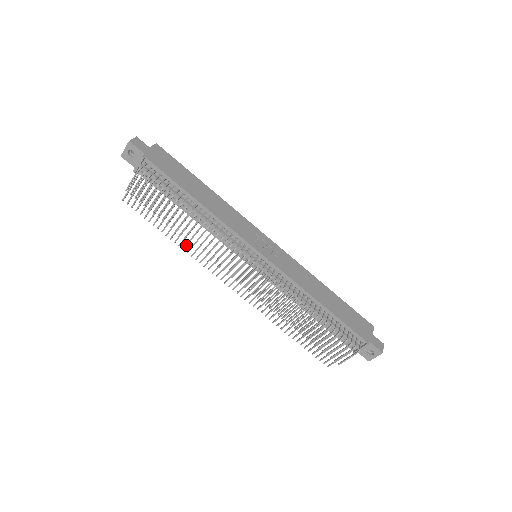
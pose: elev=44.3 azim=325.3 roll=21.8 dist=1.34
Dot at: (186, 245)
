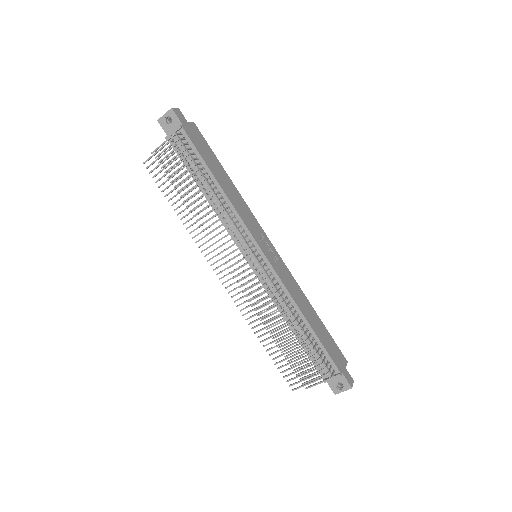
Dot at: (191, 225)
